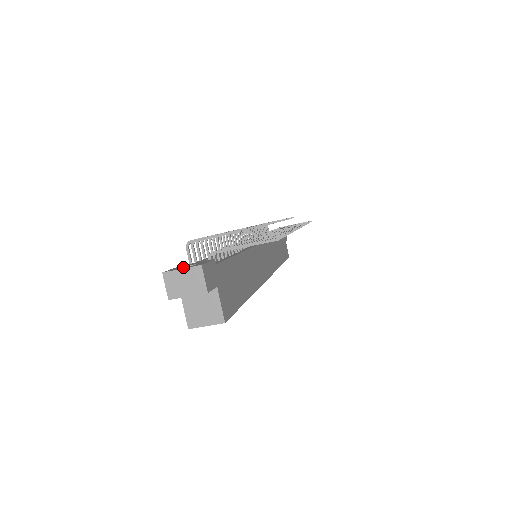
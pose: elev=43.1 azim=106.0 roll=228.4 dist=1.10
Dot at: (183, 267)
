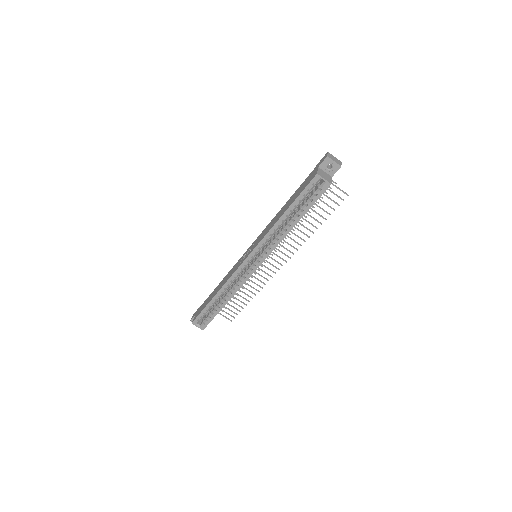
Dot at: occluded
